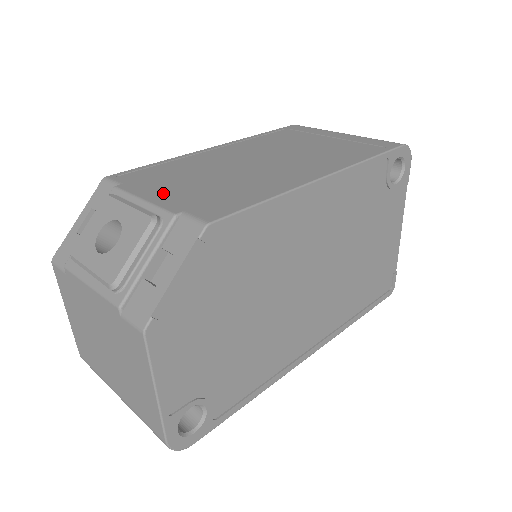
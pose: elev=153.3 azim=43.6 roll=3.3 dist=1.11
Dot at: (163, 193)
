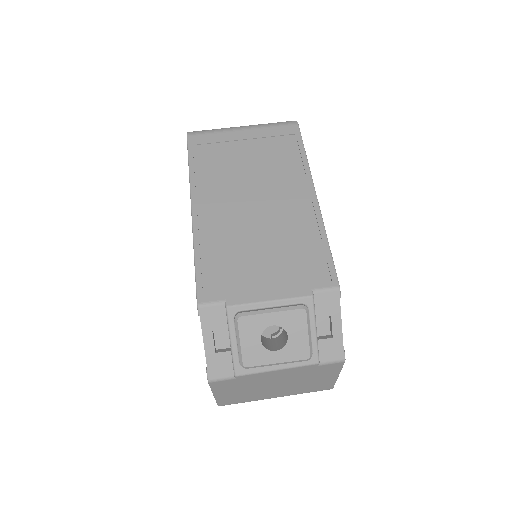
Dot at: (268, 285)
